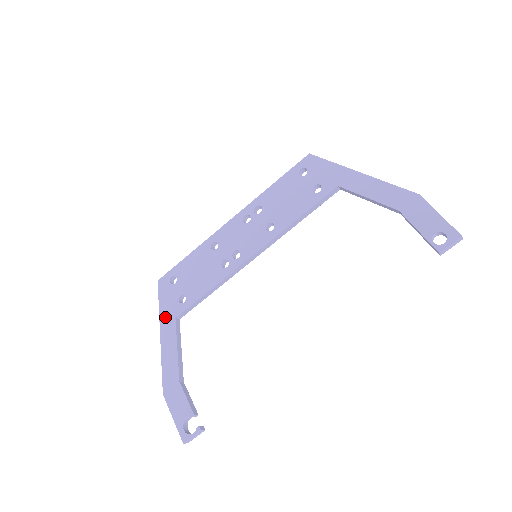
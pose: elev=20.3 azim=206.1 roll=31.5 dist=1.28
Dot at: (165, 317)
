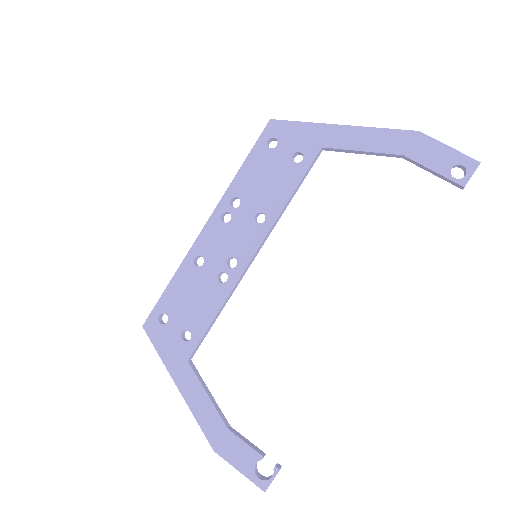
Dot at: (173, 365)
